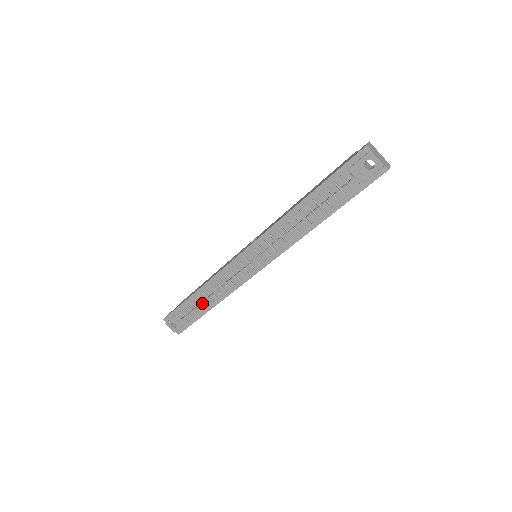
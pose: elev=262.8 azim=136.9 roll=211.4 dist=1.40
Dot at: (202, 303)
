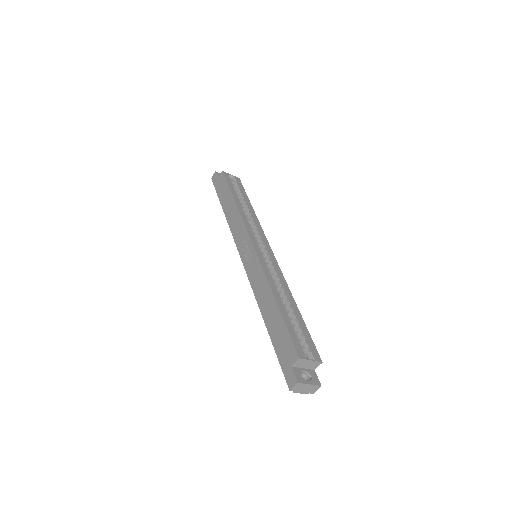
Dot at: occluded
